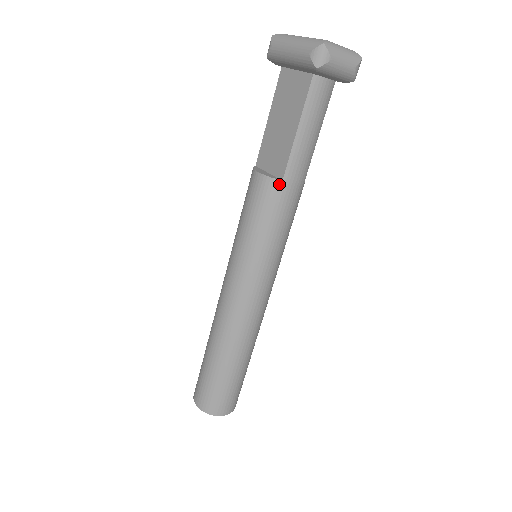
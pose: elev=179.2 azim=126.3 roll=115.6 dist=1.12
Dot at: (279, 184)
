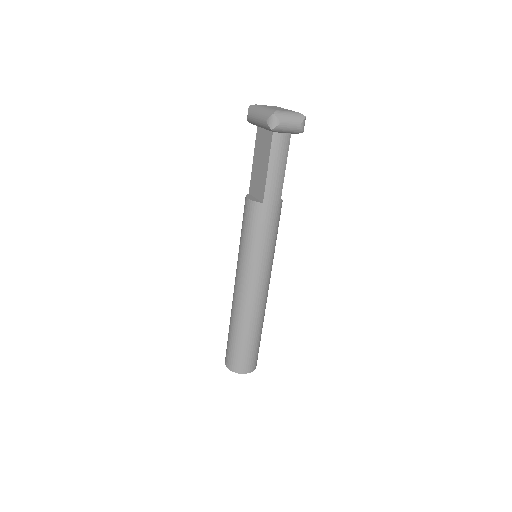
Dot at: (261, 205)
